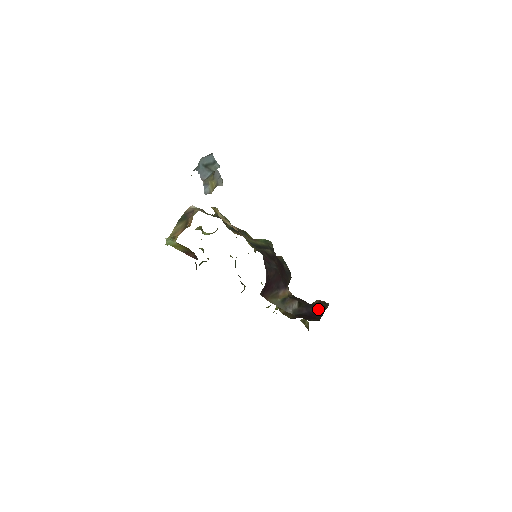
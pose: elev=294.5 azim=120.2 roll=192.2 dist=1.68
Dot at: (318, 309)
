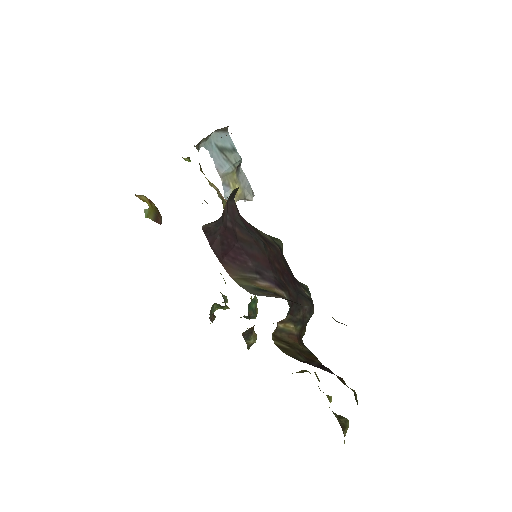
Dot at: occluded
